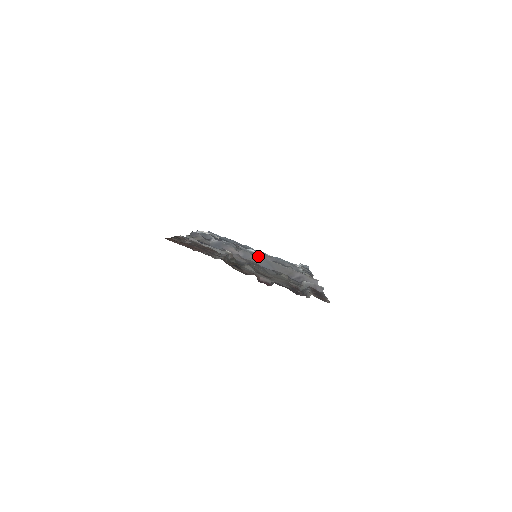
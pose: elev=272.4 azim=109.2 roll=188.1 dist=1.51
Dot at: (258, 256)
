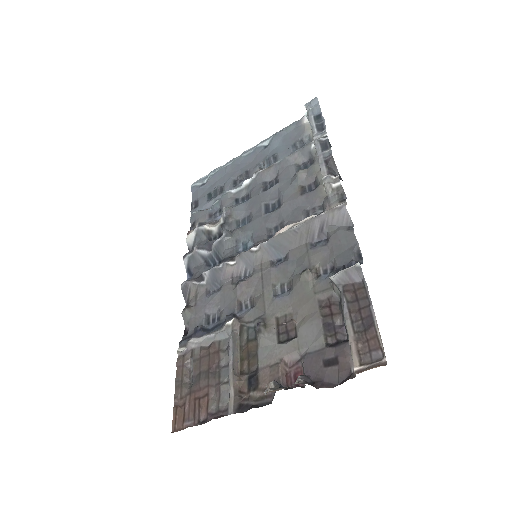
Dot at: (258, 245)
